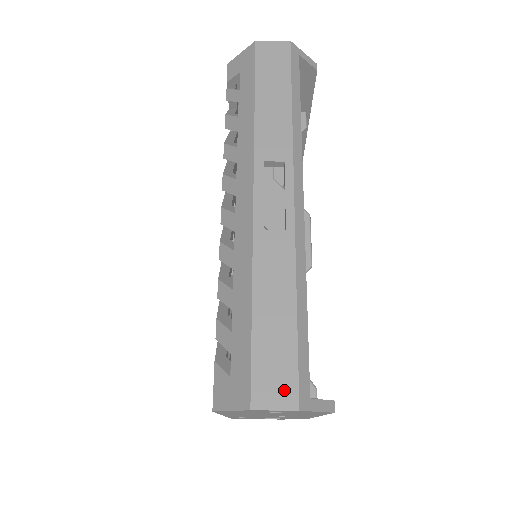
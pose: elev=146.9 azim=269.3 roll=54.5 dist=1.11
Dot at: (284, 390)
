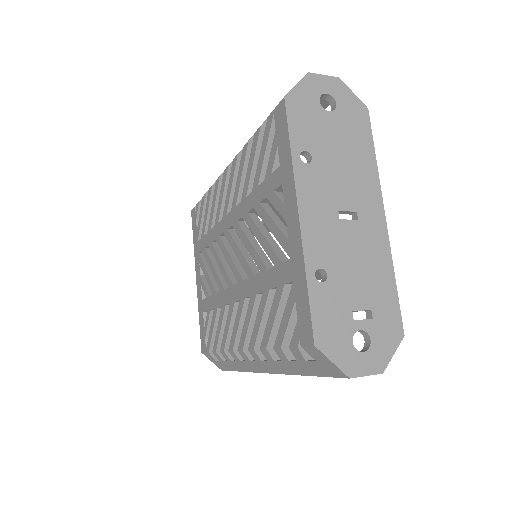
Dot at: occluded
